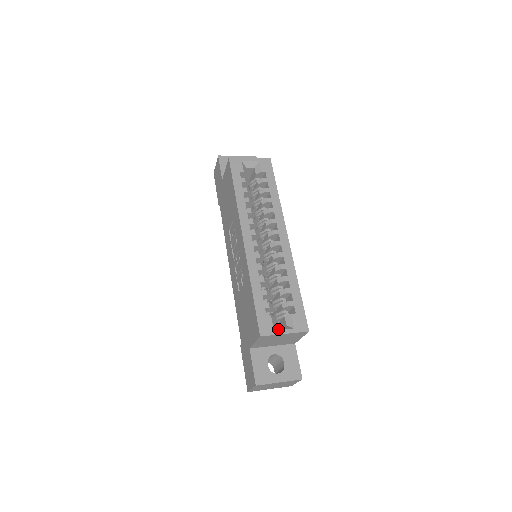
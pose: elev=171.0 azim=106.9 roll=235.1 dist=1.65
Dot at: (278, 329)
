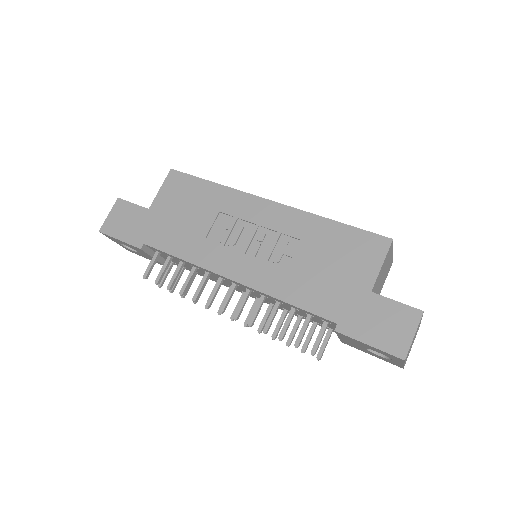
Dot at: occluded
